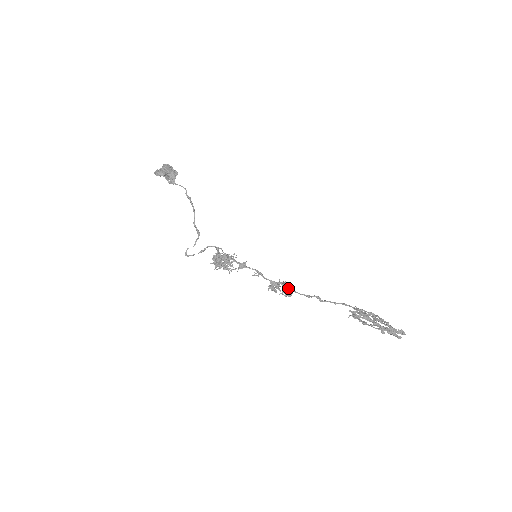
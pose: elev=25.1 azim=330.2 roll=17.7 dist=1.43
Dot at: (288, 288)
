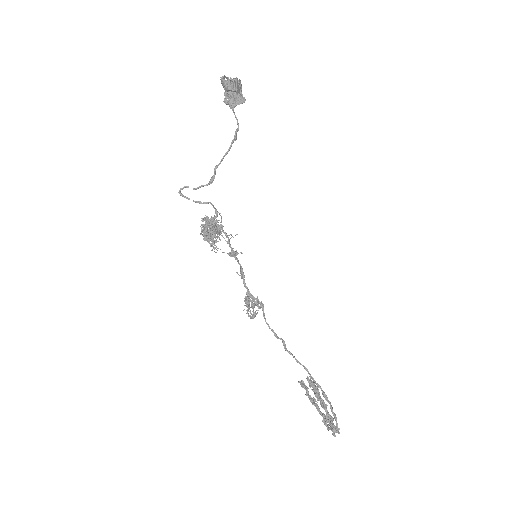
Dot at: (257, 310)
